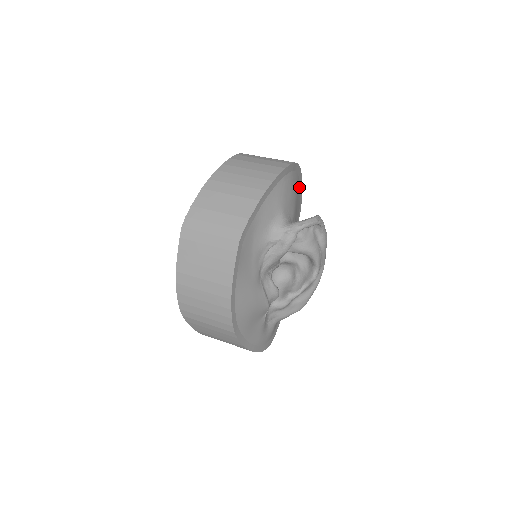
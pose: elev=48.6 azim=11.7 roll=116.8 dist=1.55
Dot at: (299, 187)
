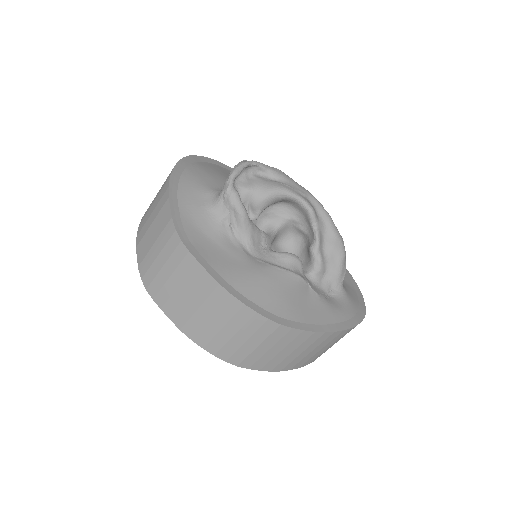
Dot at: occluded
